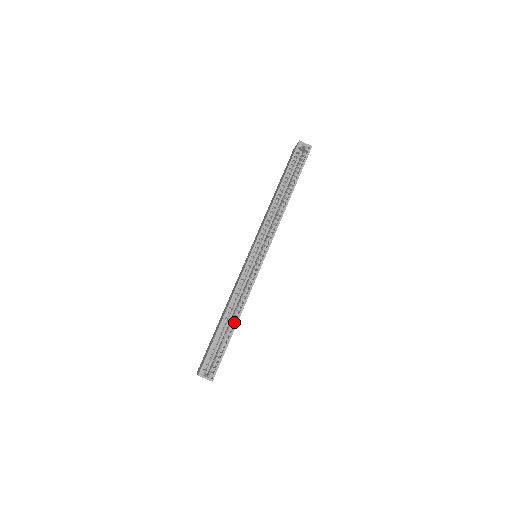
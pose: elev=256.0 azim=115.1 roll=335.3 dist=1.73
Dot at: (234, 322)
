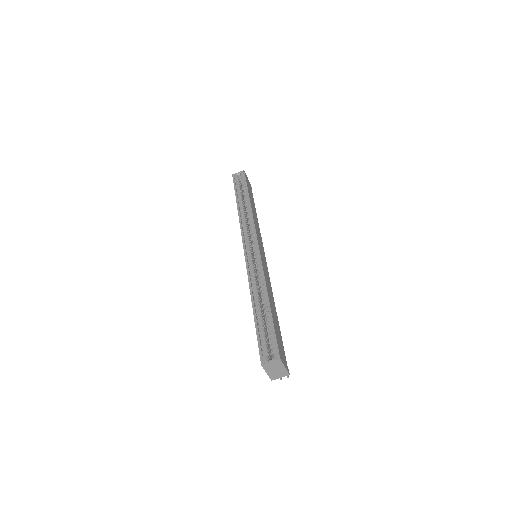
Dot at: occluded
